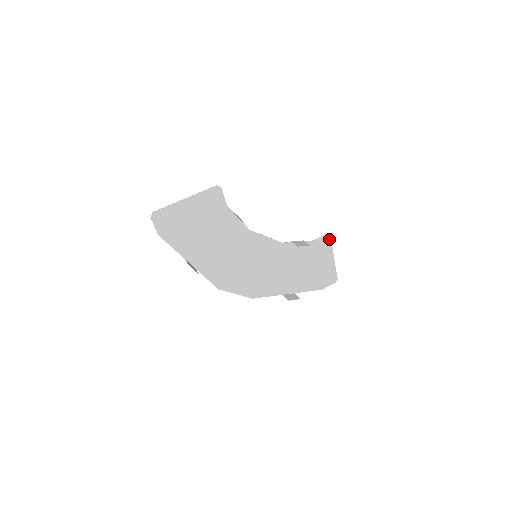
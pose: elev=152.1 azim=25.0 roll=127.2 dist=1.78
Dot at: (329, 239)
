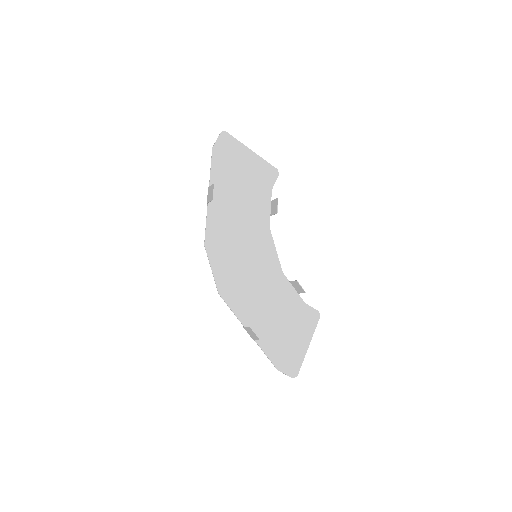
Dot at: (317, 319)
